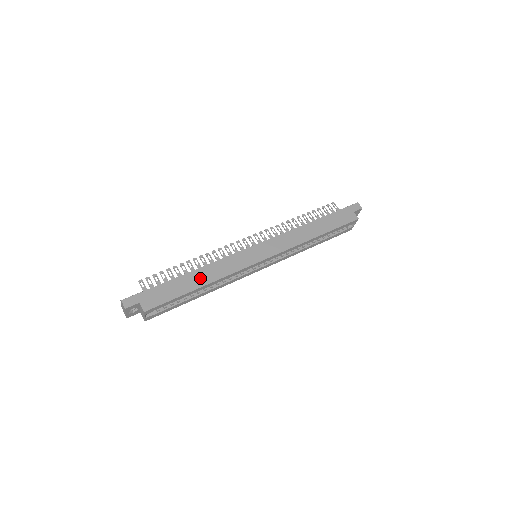
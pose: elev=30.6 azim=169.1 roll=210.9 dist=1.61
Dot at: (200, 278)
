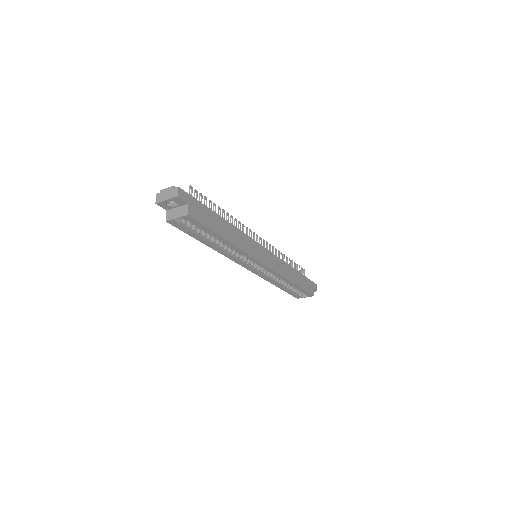
Dot at: (229, 232)
